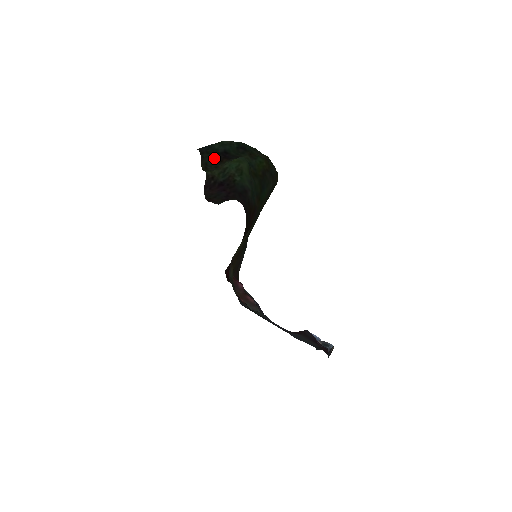
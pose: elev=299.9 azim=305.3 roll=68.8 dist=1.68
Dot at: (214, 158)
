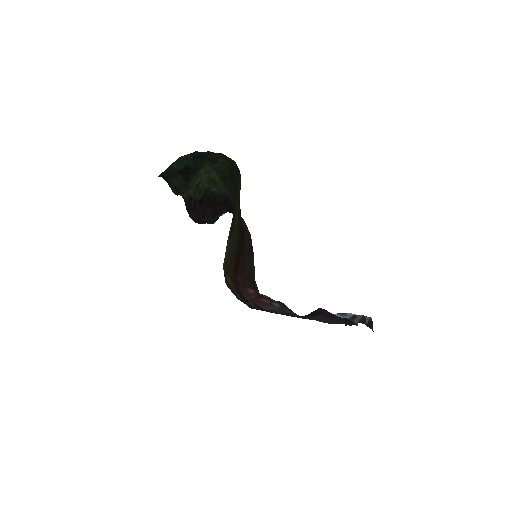
Dot at: (179, 179)
